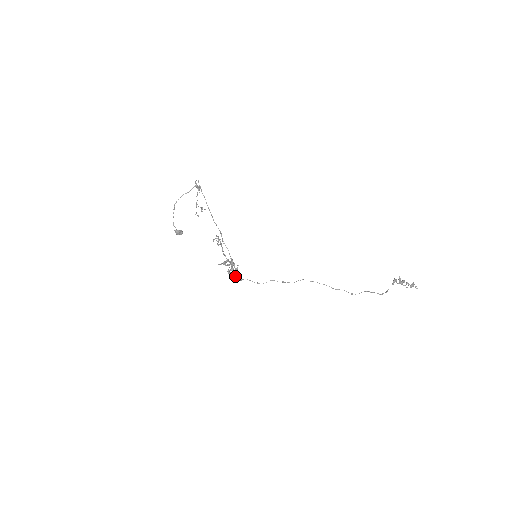
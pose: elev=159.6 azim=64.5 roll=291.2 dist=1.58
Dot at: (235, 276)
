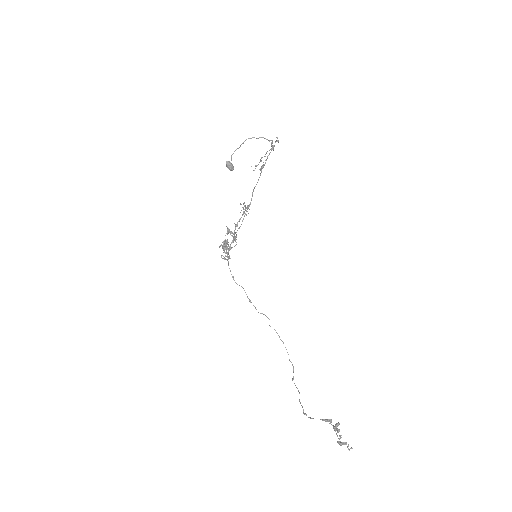
Dot at: occluded
